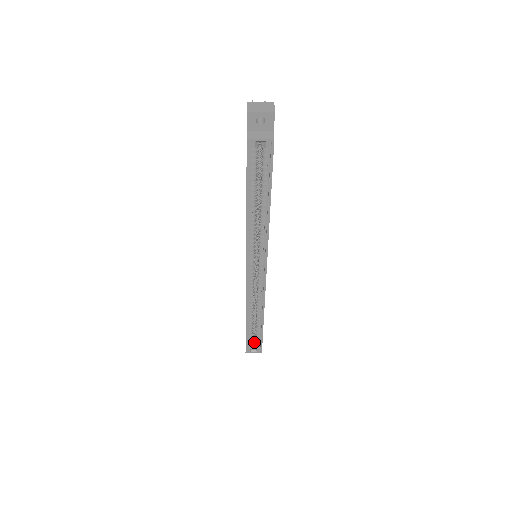
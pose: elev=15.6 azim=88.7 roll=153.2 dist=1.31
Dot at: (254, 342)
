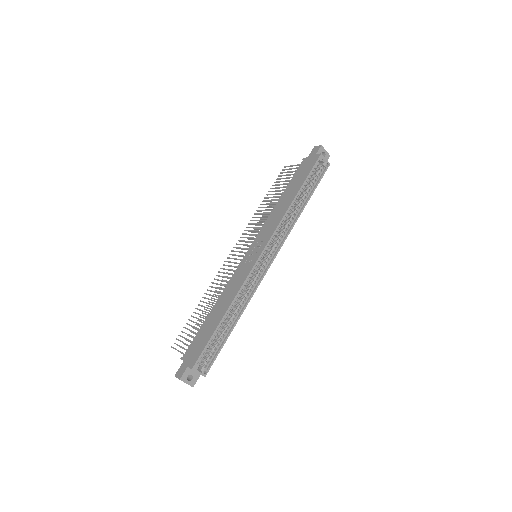
Dot at: (201, 362)
